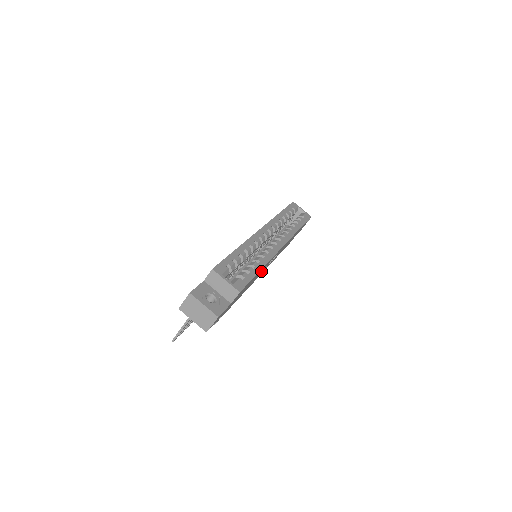
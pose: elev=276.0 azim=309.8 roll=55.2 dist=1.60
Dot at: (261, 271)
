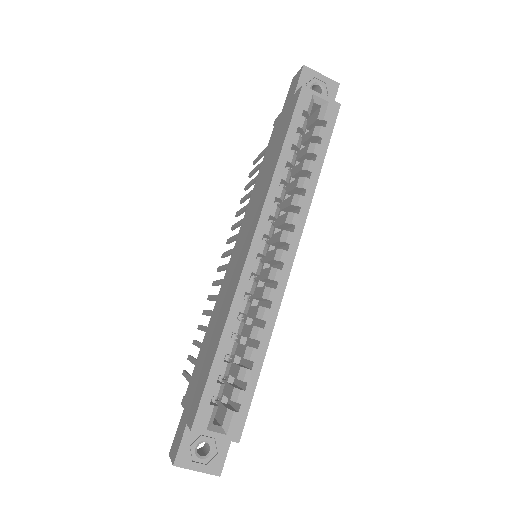
Dot at: occluded
